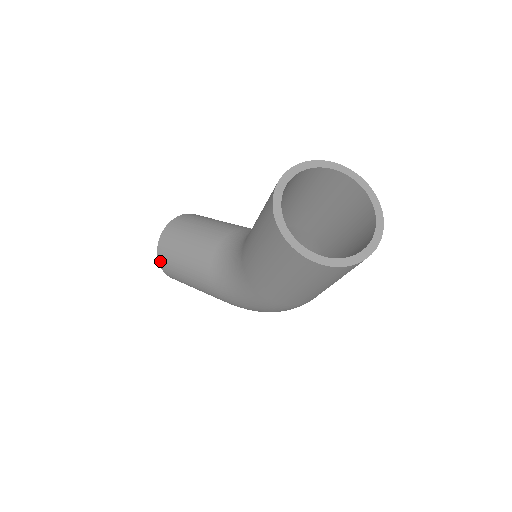
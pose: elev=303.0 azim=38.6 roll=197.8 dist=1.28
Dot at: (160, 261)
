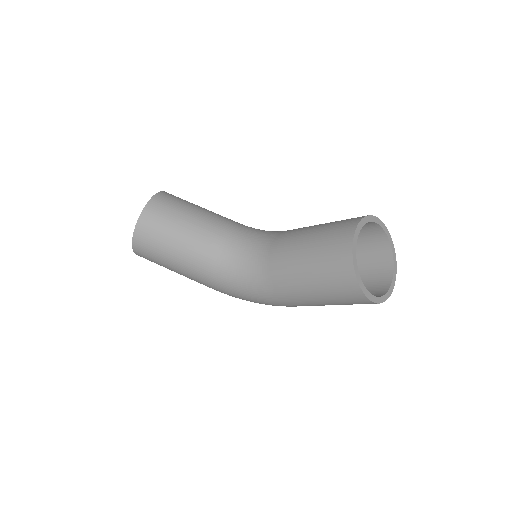
Dot at: (136, 242)
